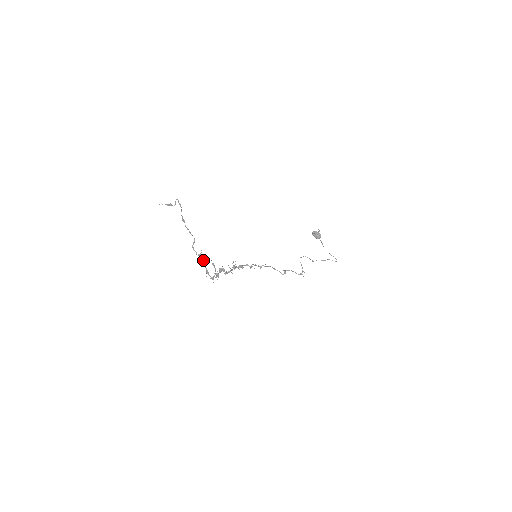
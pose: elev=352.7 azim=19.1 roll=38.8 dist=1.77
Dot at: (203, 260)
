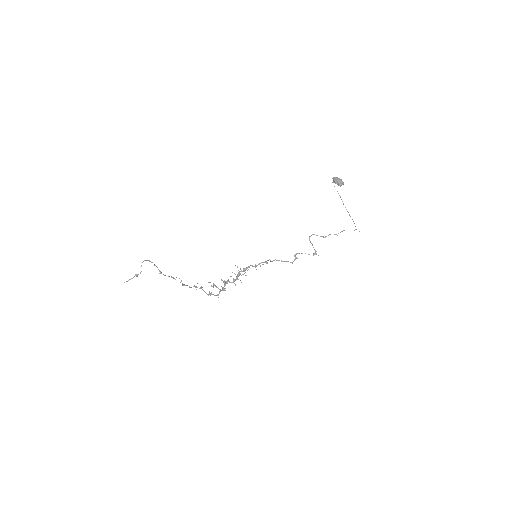
Dot at: occluded
